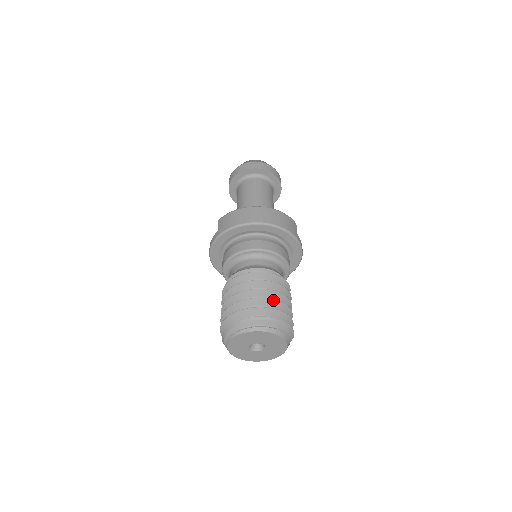
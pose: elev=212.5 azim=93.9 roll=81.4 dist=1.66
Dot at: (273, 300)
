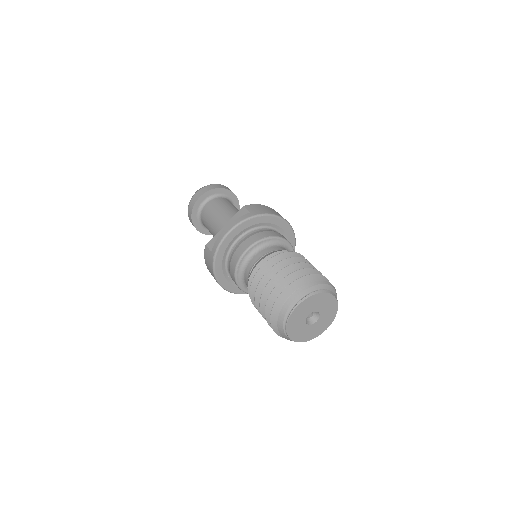
Dot at: occluded
